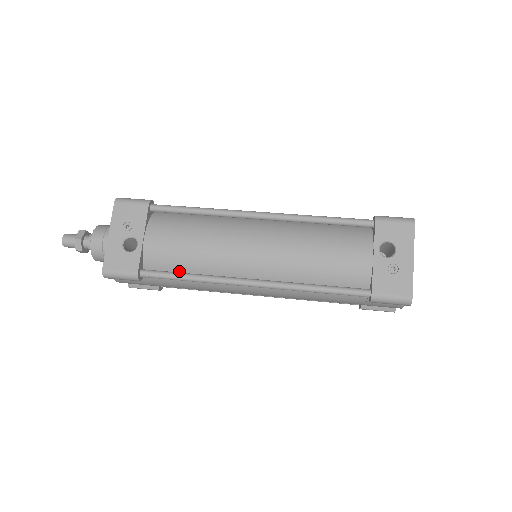
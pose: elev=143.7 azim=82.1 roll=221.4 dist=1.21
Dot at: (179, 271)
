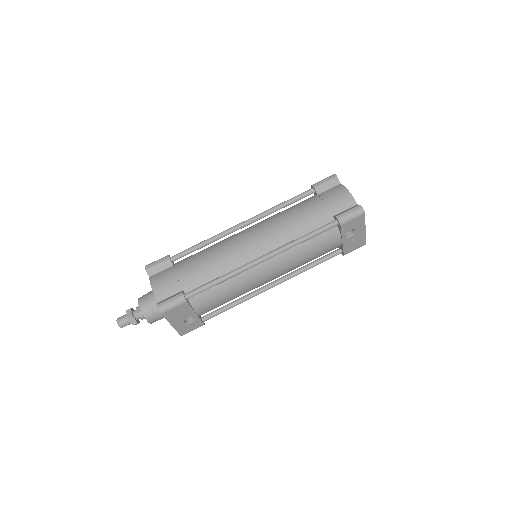
Dot at: occluded
